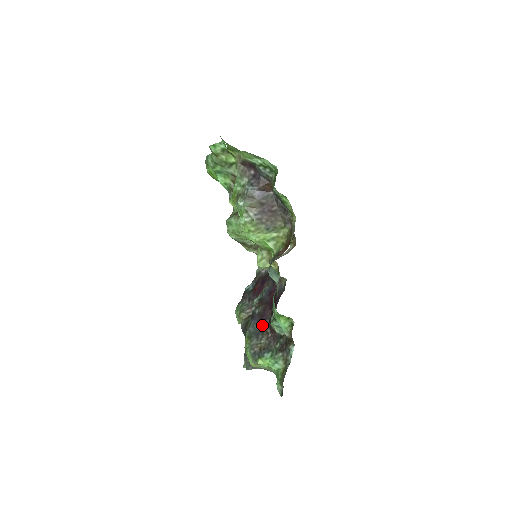
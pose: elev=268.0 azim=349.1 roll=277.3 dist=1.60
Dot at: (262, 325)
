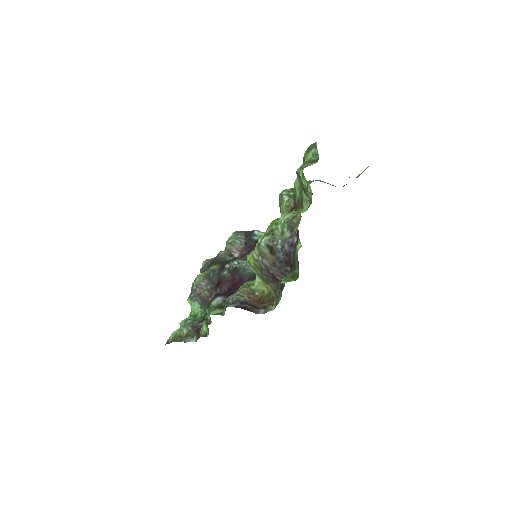
Dot at: (217, 285)
